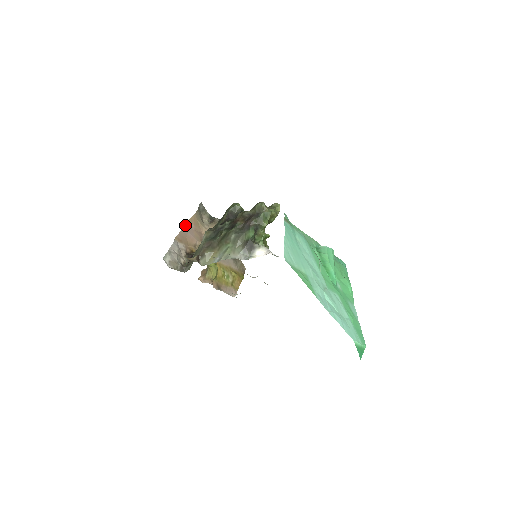
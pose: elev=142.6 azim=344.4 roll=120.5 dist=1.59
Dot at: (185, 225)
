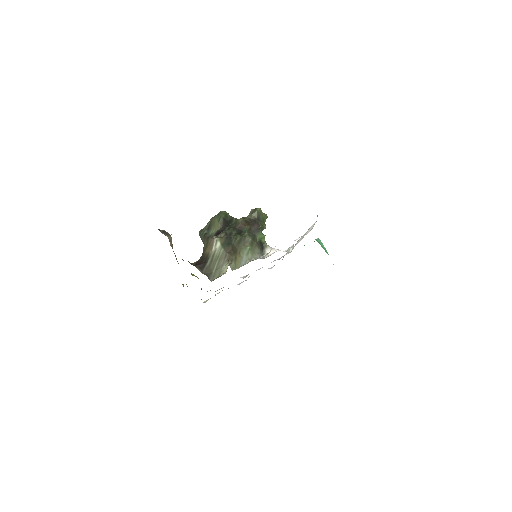
Dot at: occluded
